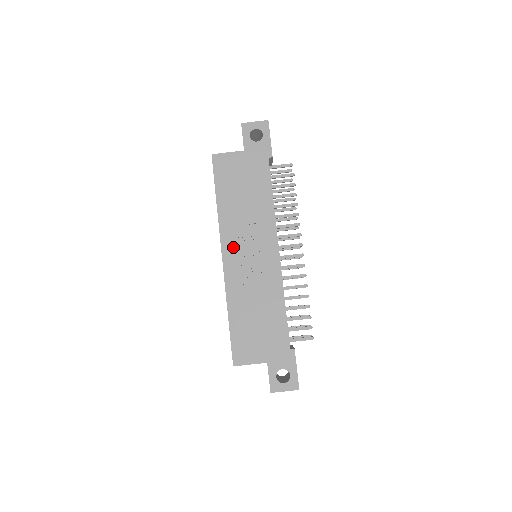
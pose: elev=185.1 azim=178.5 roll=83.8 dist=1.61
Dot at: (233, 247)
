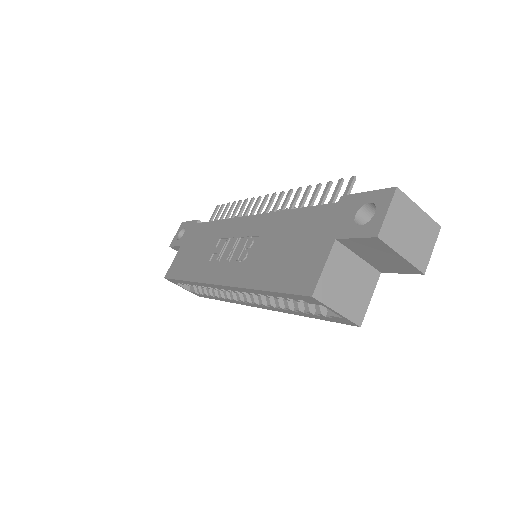
Dot at: (218, 269)
